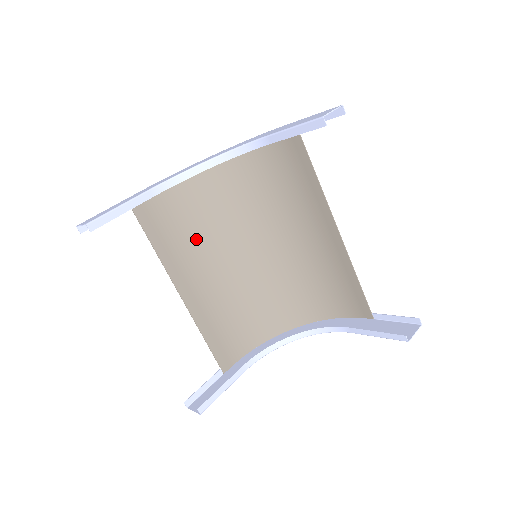
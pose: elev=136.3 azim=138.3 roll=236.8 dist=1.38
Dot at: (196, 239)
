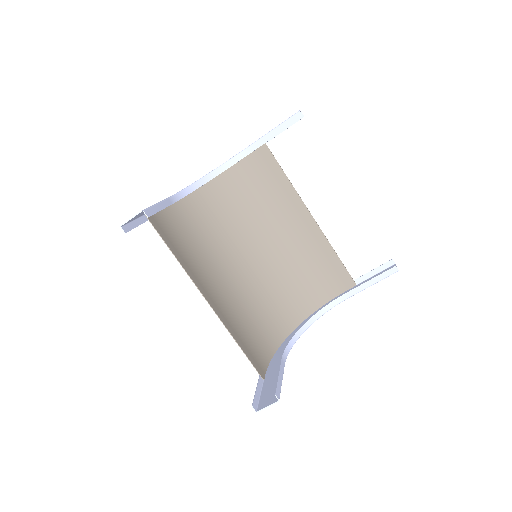
Dot at: (200, 255)
